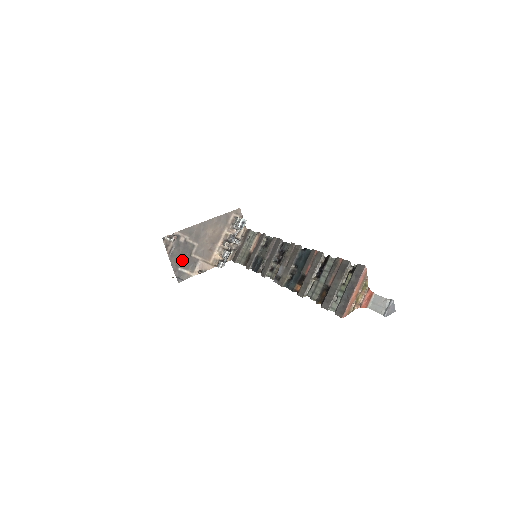
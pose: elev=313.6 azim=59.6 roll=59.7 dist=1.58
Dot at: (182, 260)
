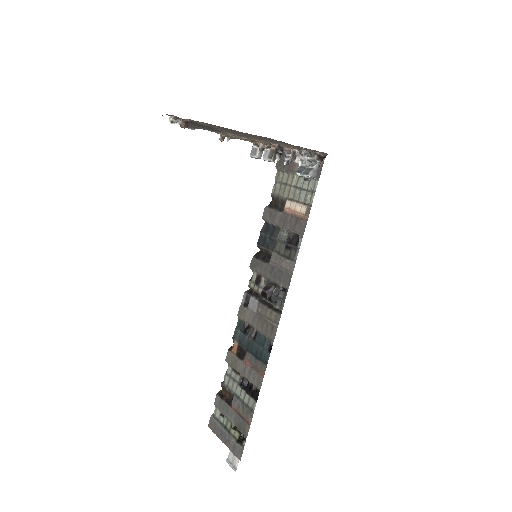
Dot at: (197, 125)
